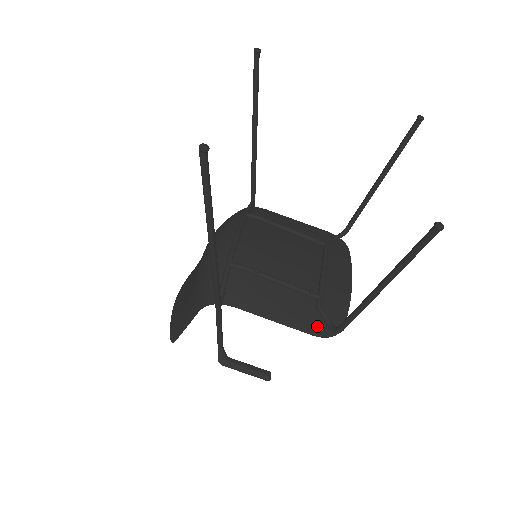
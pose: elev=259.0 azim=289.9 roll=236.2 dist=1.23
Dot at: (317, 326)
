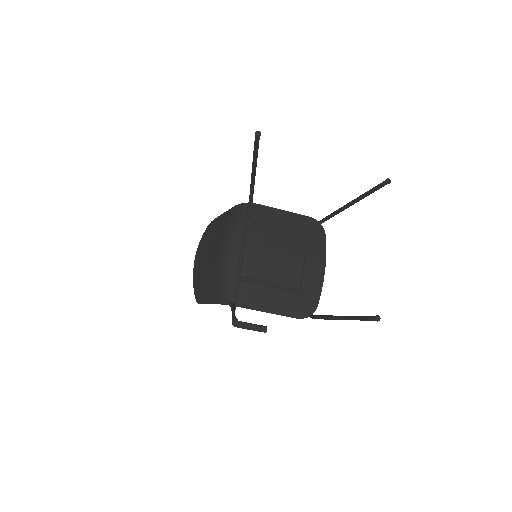
Dot at: (299, 312)
